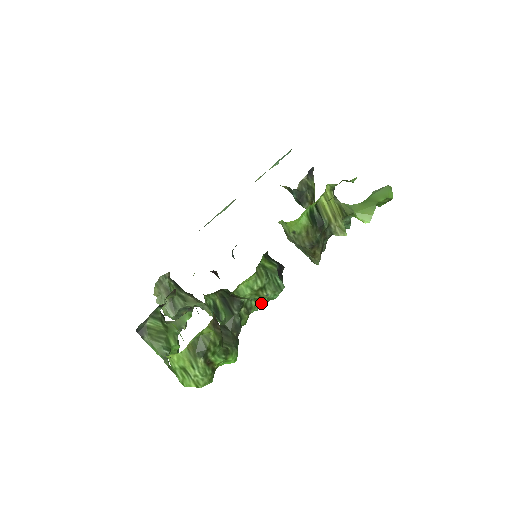
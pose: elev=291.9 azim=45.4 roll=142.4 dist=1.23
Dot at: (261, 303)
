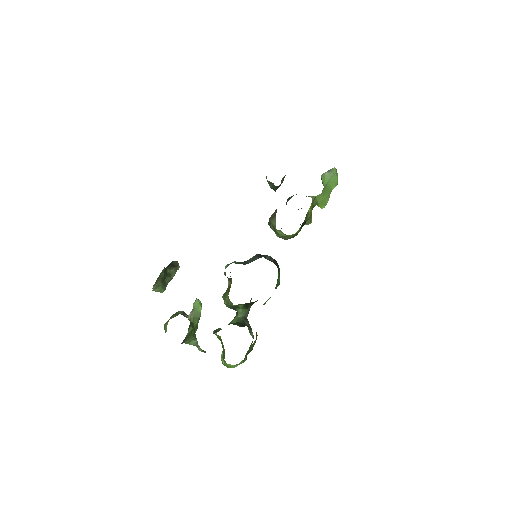
Dot at: occluded
